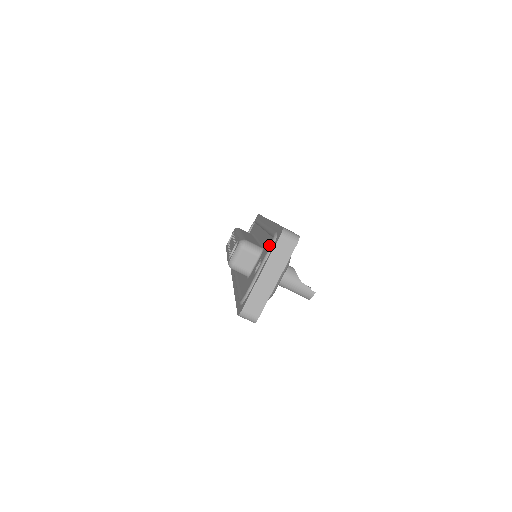
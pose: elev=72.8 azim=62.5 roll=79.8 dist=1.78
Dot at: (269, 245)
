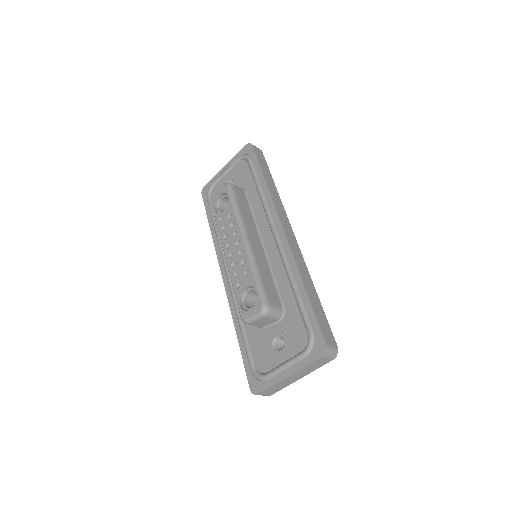
Dot at: (299, 333)
